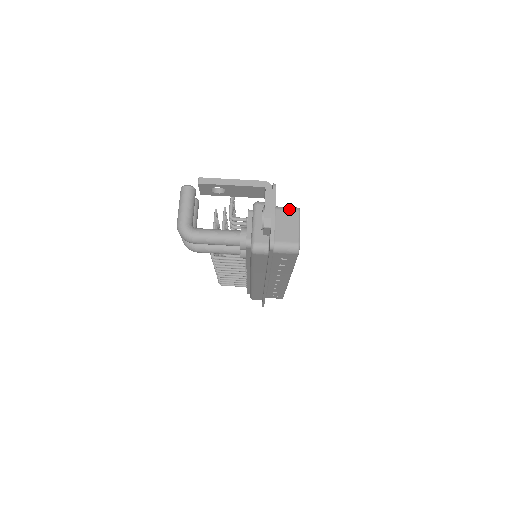
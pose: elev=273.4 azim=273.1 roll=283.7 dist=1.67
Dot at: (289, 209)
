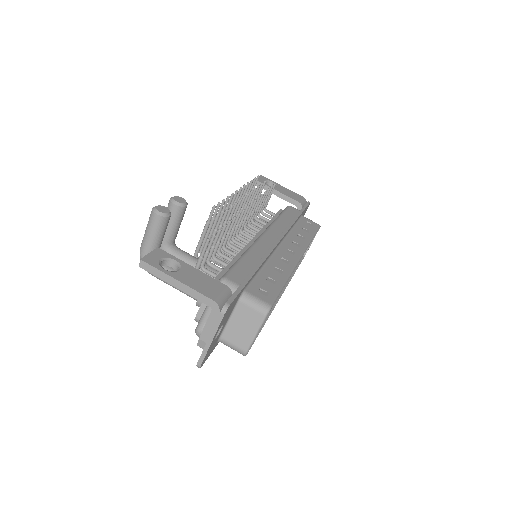
Dot at: (255, 308)
